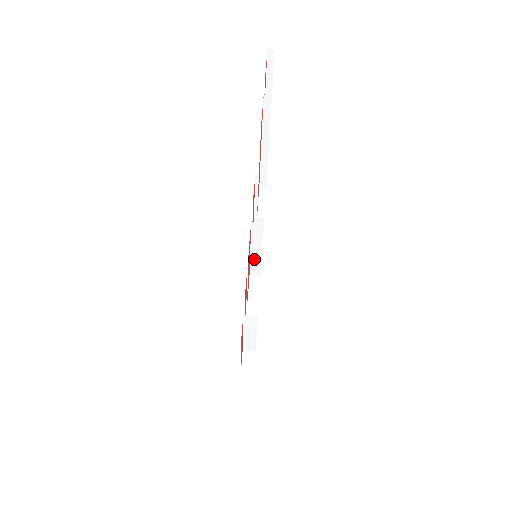
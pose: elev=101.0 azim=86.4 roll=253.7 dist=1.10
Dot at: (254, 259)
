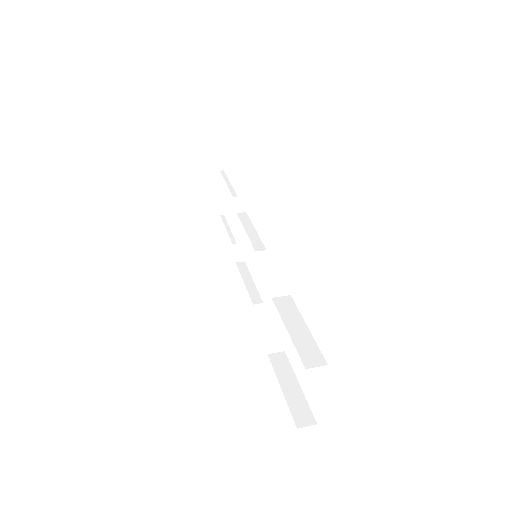
Dot at: (252, 236)
